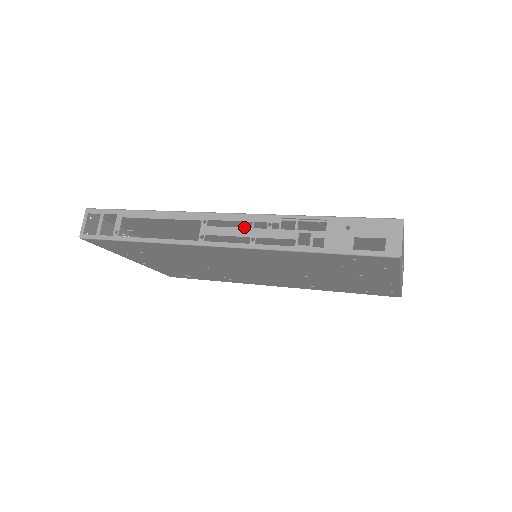
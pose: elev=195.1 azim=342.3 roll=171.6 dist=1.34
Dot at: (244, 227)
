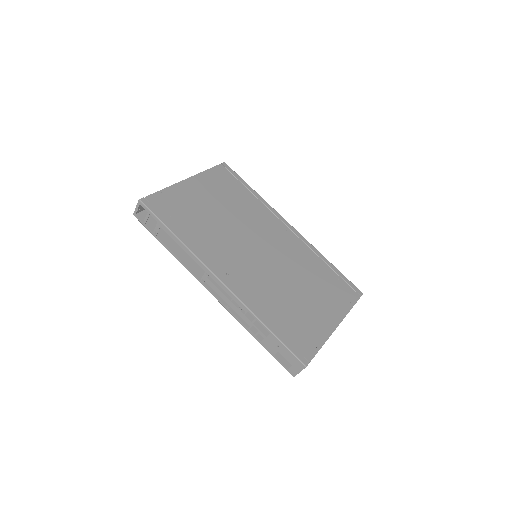
Dot at: (239, 270)
